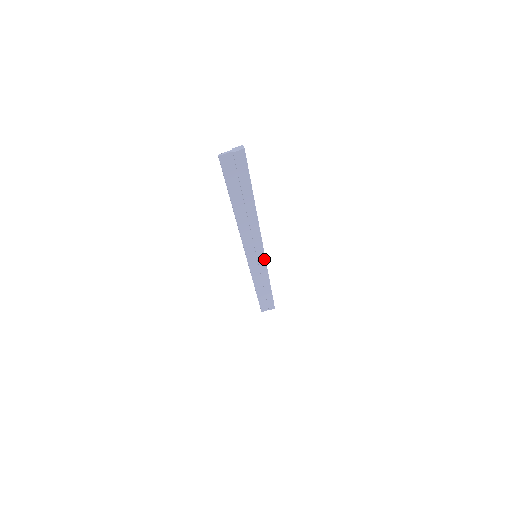
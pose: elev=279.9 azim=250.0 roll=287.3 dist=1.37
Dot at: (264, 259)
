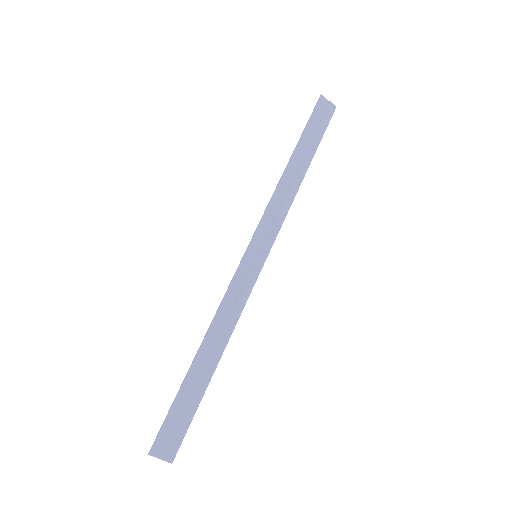
Dot at: (267, 249)
